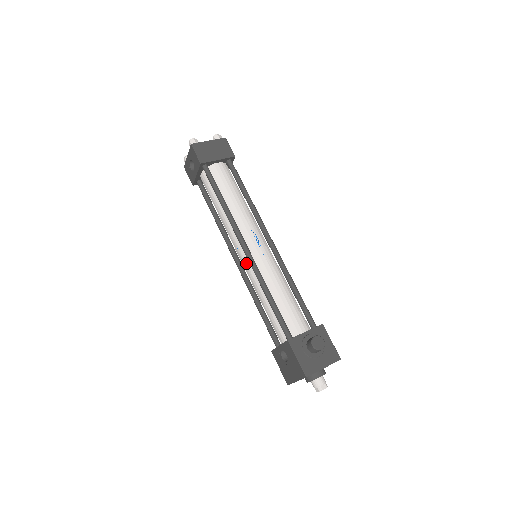
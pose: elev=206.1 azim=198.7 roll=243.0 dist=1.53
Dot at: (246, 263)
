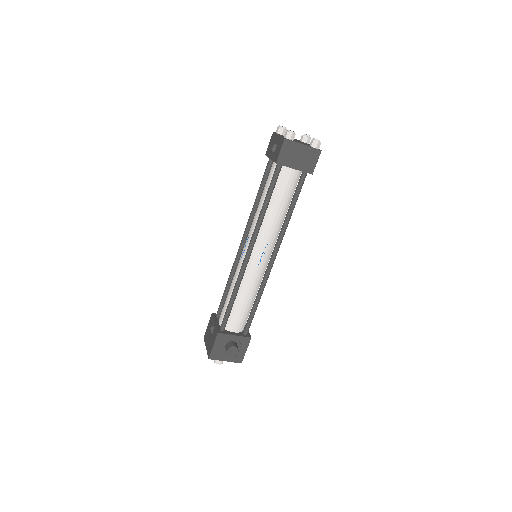
Dot at: (242, 258)
